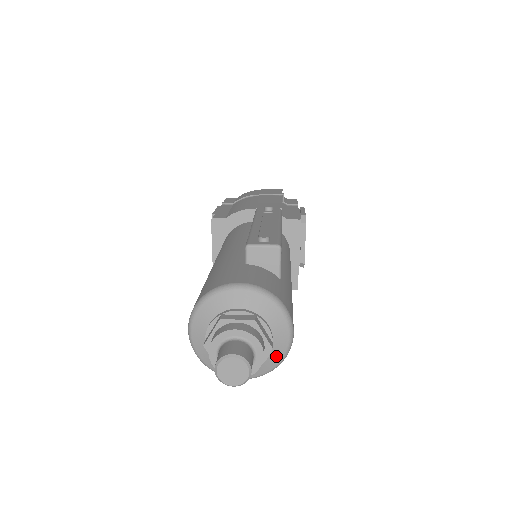
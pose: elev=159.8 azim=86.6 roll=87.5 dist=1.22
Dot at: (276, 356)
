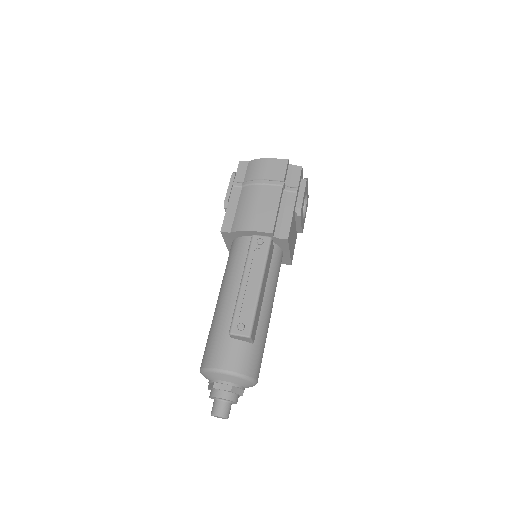
Dot at: (248, 387)
